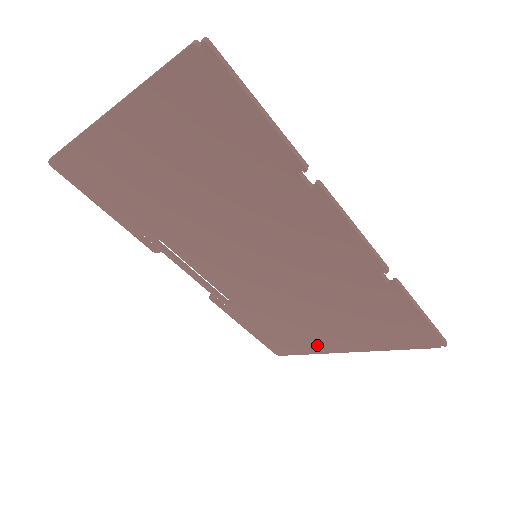
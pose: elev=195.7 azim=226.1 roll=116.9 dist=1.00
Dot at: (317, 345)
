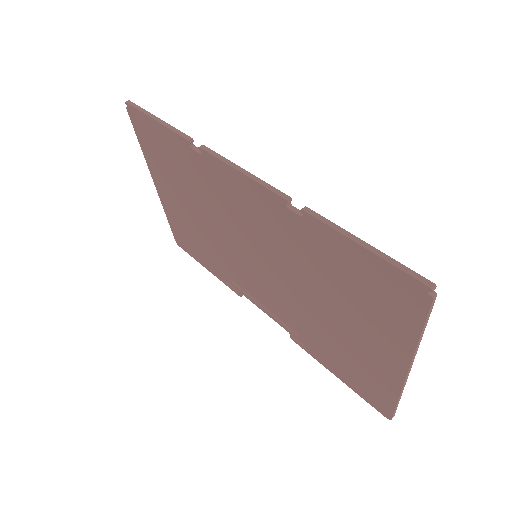
Dot at: (383, 374)
